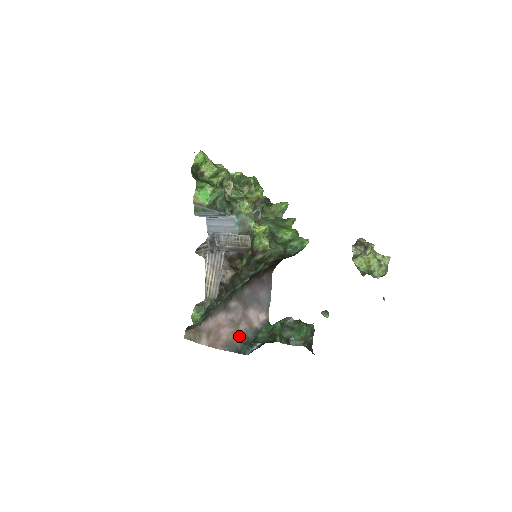
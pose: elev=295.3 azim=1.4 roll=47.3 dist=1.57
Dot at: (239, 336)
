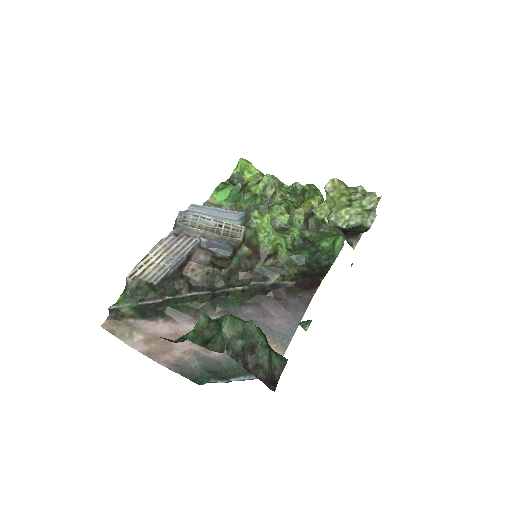
Dot at: (206, 360)
